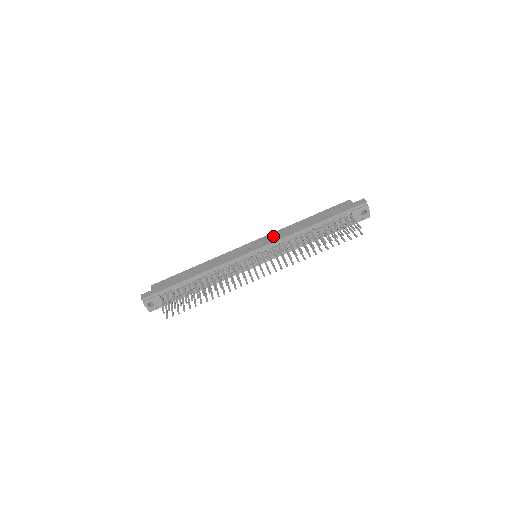
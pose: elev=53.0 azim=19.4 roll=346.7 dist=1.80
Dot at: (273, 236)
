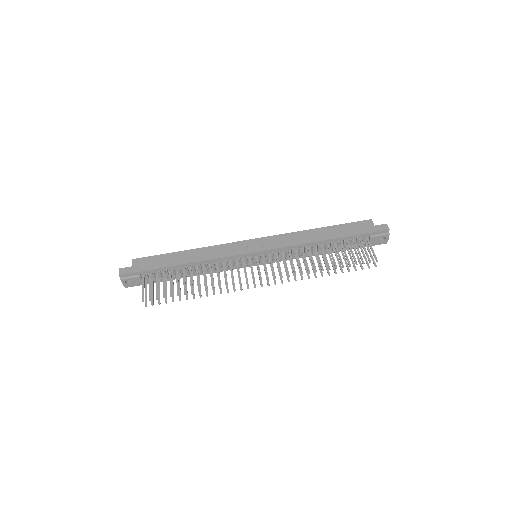
Dot at: (280, 239)
